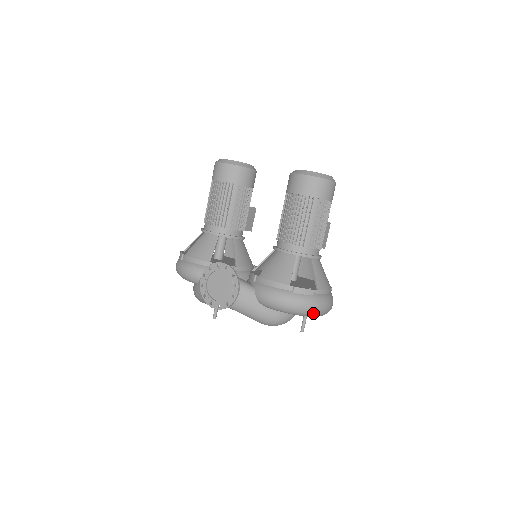
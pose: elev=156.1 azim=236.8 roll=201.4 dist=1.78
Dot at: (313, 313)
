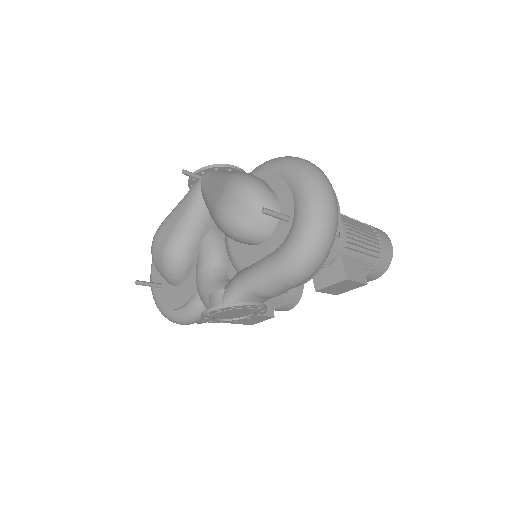
Dot at: (309, 168)
